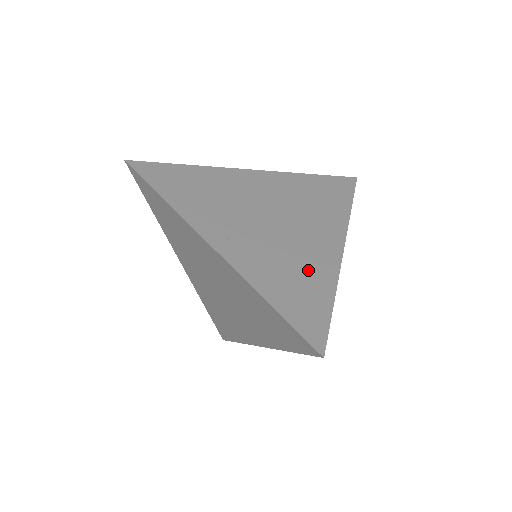
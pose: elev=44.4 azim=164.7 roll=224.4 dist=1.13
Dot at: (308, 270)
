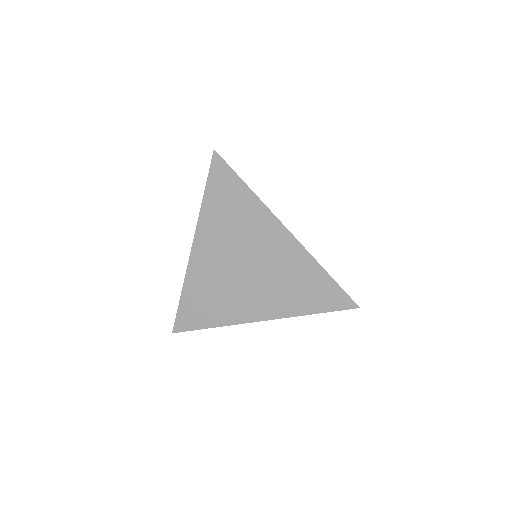
Dot at: occluded
